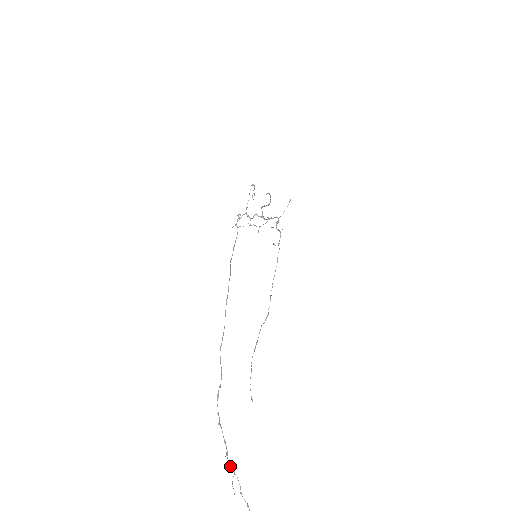
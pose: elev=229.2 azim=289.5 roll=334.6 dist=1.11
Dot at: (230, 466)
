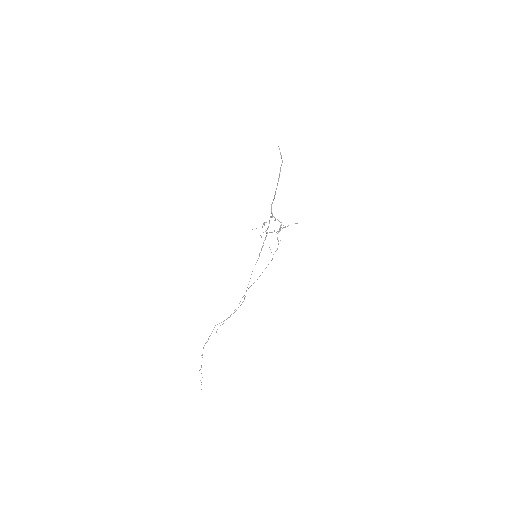
Dot at: occluded
